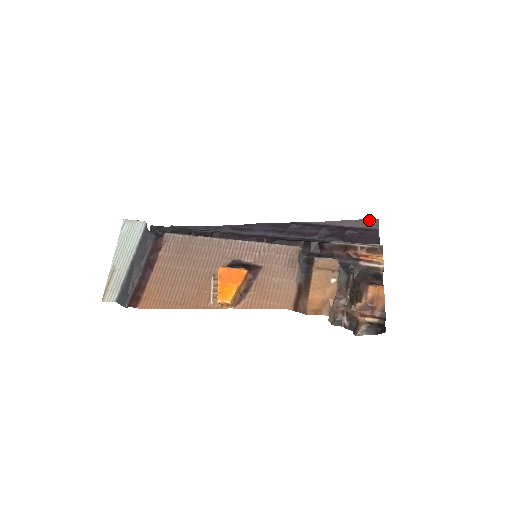
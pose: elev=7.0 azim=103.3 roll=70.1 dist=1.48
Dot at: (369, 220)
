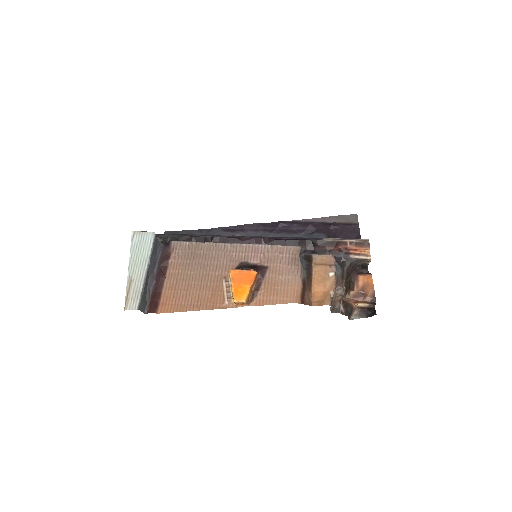
Dot at: (349, 215)
